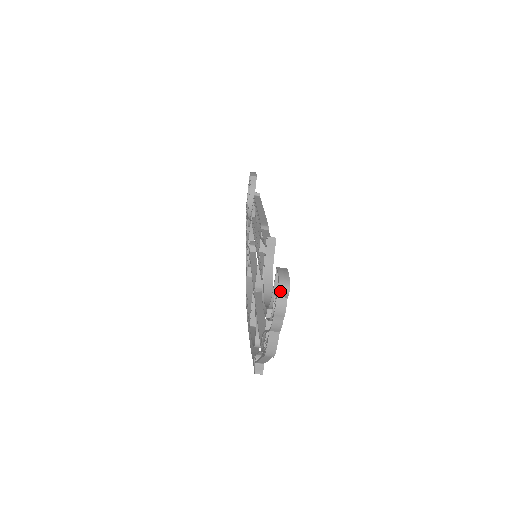
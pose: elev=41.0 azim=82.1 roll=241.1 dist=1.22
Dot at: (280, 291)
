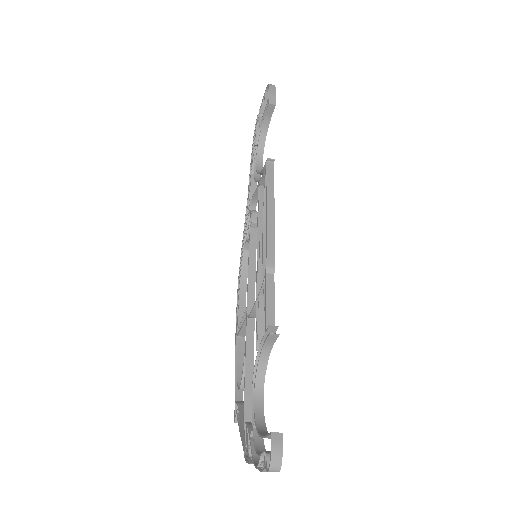
Dot at: occluded
